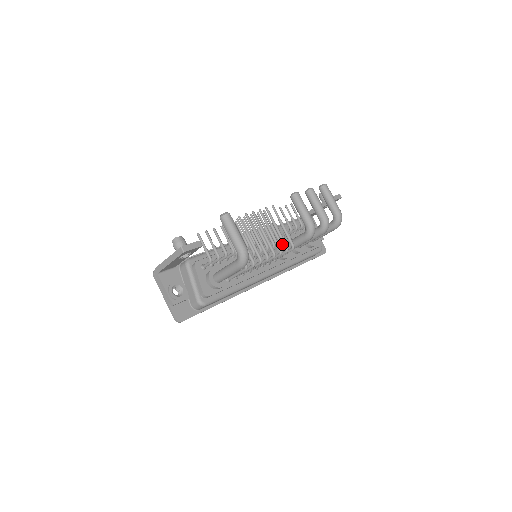
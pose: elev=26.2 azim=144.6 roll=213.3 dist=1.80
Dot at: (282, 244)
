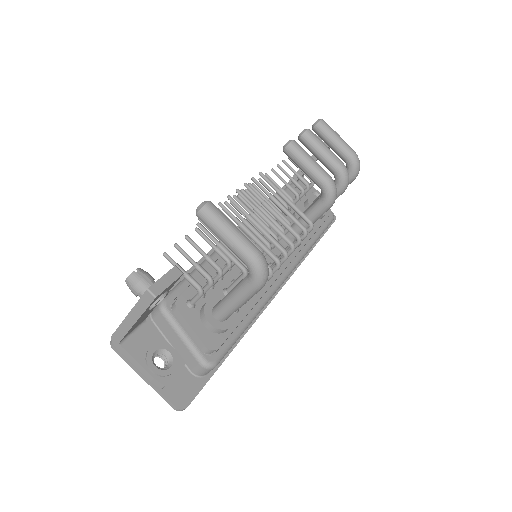
Dot at: occluded
